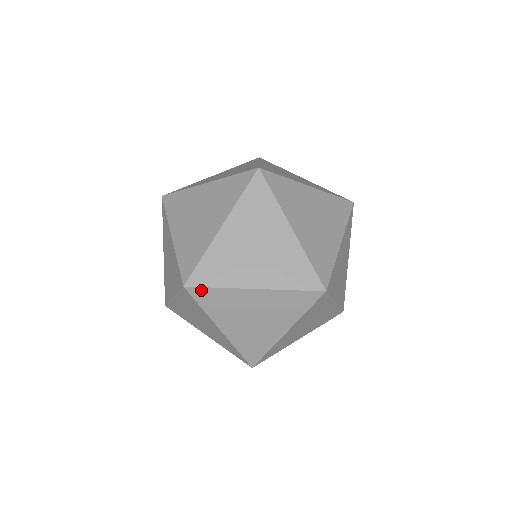
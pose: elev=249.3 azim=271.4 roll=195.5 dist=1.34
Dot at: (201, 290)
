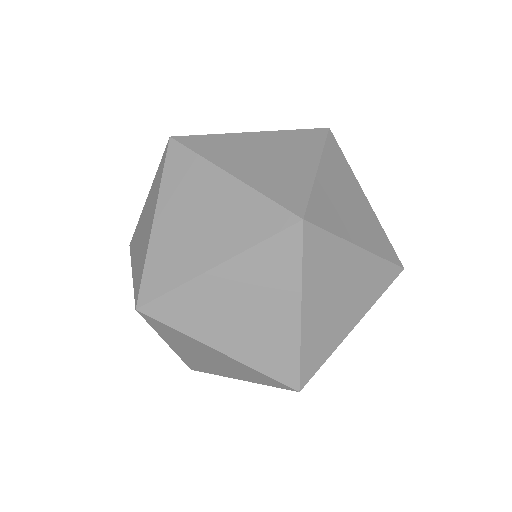
Dot at: (156, 321)
